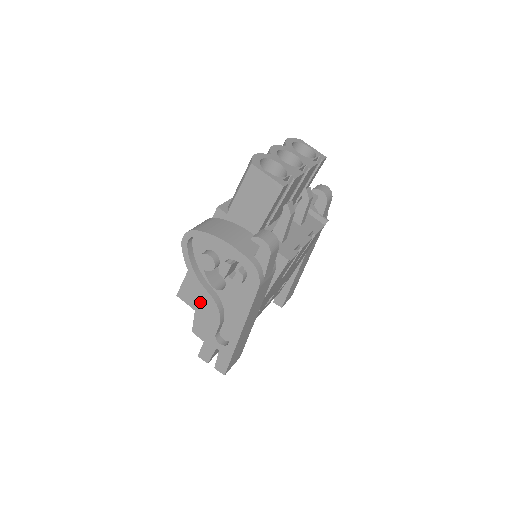
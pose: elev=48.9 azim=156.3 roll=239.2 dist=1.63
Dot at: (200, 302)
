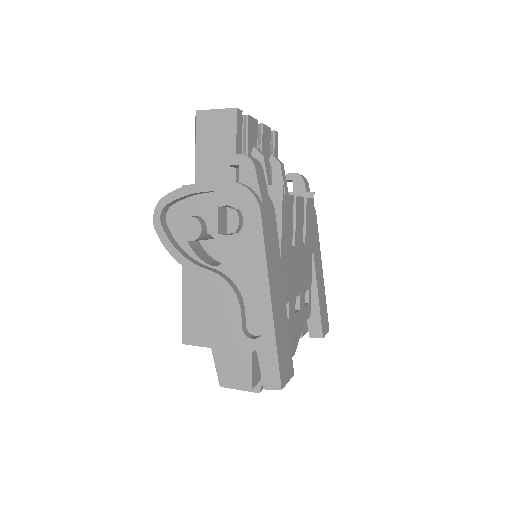
Dot at: (212, 329)
